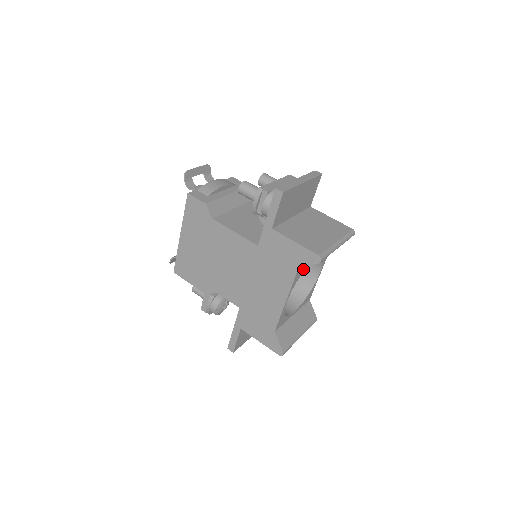
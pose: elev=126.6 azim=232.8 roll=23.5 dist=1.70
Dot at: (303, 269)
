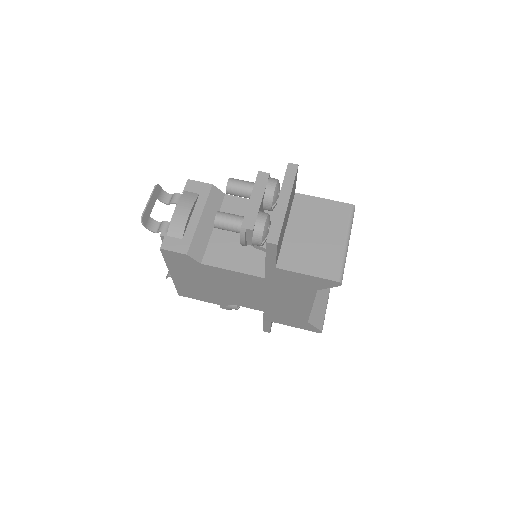
Dot at: occluded
